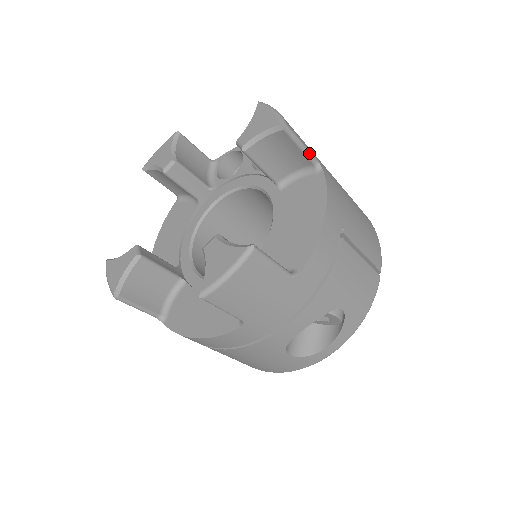
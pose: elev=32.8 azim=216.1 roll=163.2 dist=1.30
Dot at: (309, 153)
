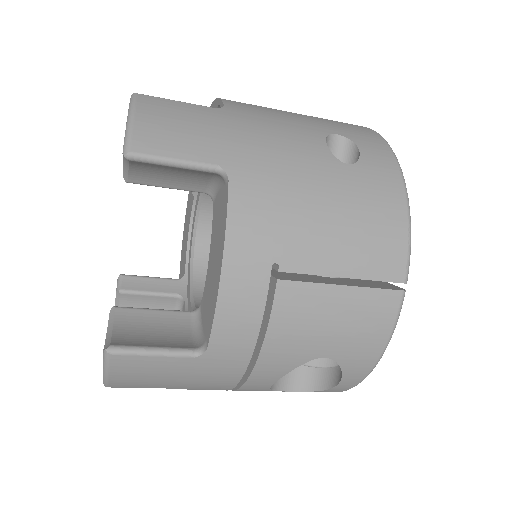
Dot at: (195, 166)
